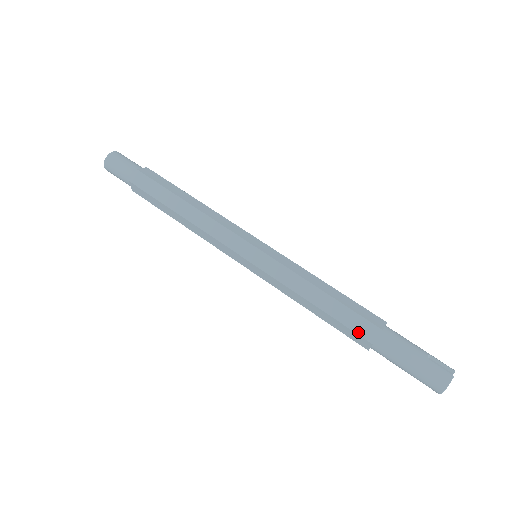
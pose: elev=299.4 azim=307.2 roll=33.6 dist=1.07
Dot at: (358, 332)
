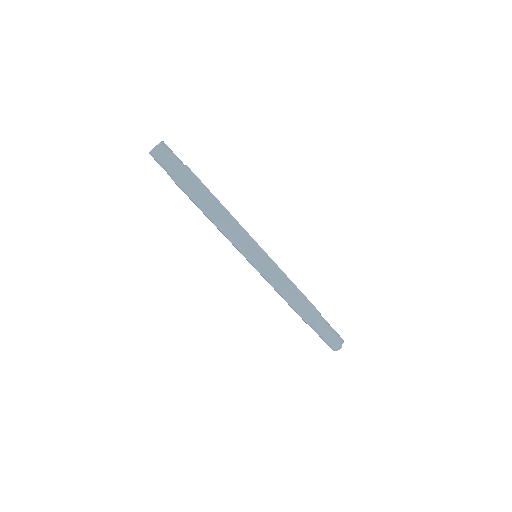
Dot at: (303, 318)
